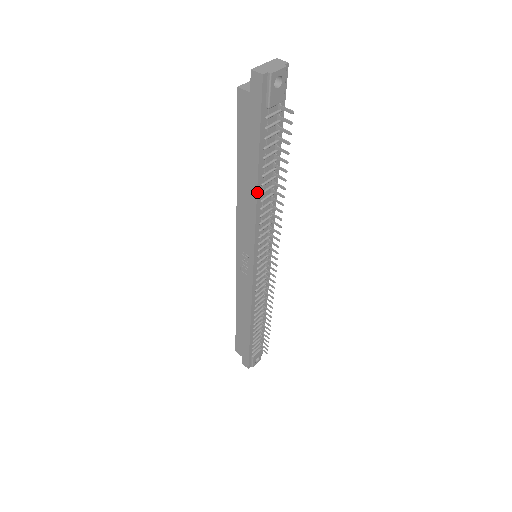
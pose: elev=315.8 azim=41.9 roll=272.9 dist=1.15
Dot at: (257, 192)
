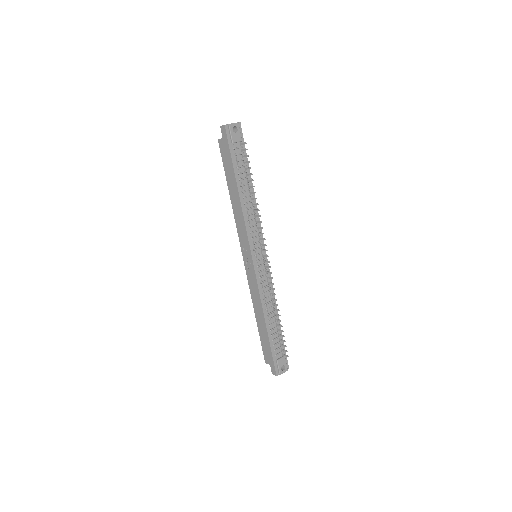
Dot at: (239, 196)
